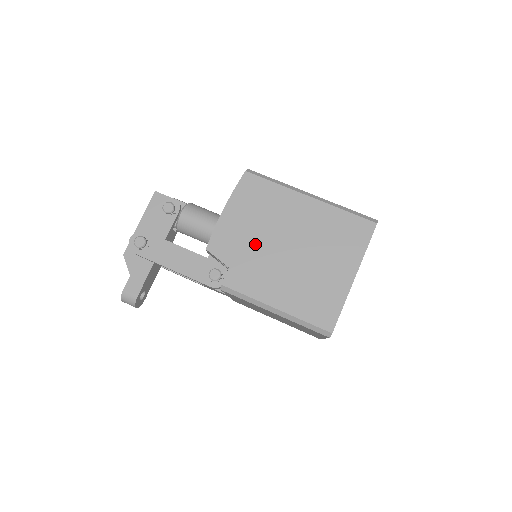
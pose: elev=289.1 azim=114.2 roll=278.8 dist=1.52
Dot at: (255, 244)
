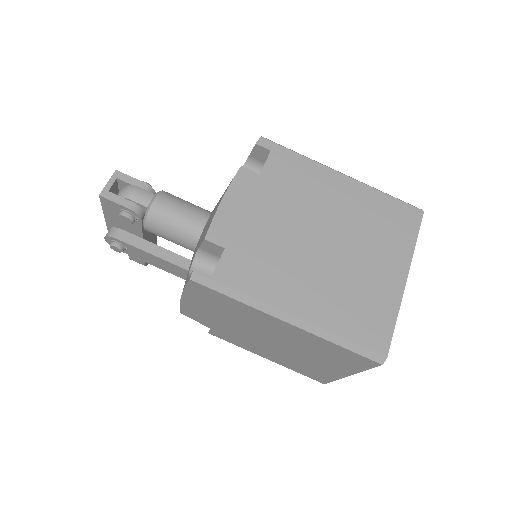
Dot at: (230, 327)
